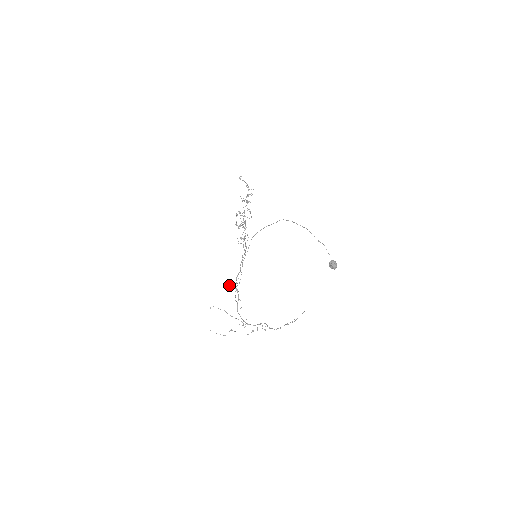
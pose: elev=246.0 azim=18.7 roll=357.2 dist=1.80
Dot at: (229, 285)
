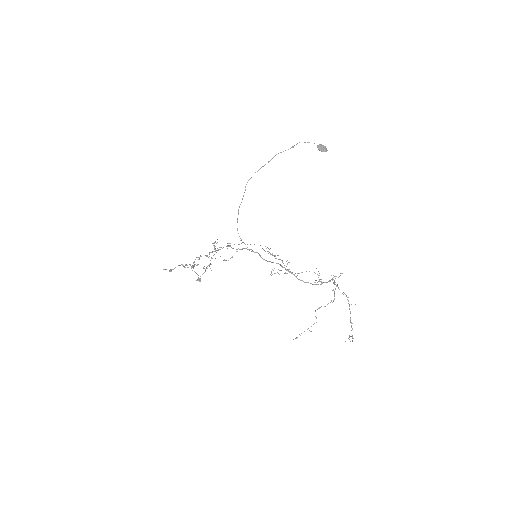
Dot at: (264, 250)
